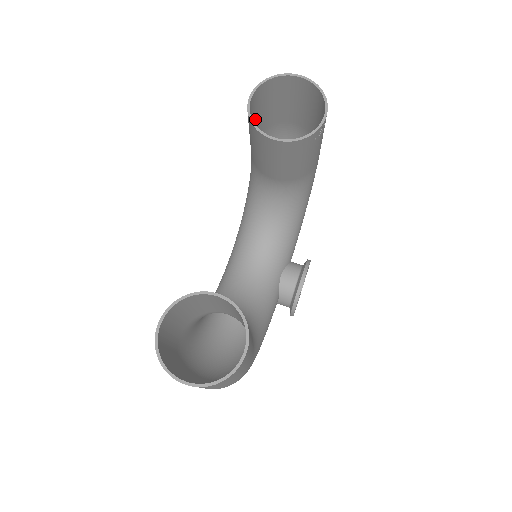
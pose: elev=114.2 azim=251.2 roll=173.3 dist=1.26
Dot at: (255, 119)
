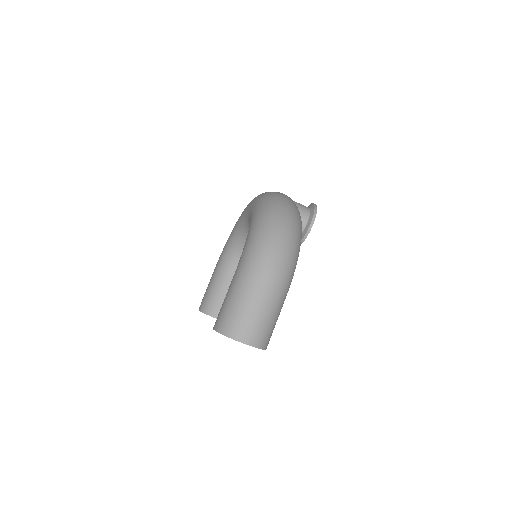
Dot at: (227, 300)
